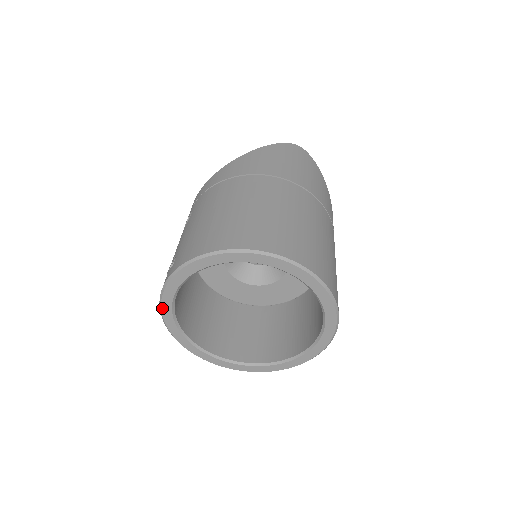
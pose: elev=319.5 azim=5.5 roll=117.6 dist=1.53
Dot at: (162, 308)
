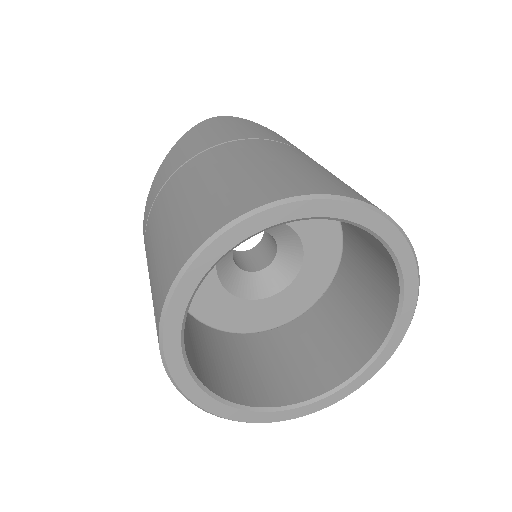
Dot at: (181, 389)
